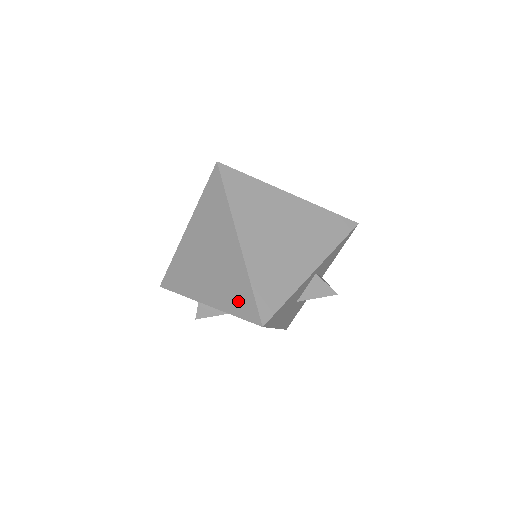
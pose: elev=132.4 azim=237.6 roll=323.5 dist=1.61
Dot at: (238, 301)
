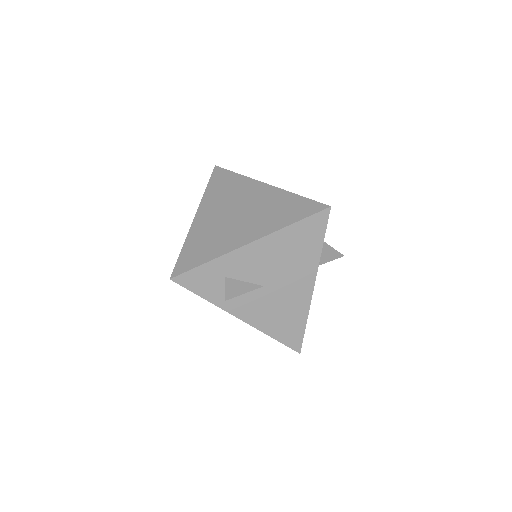
Dot at: (292, 212)
